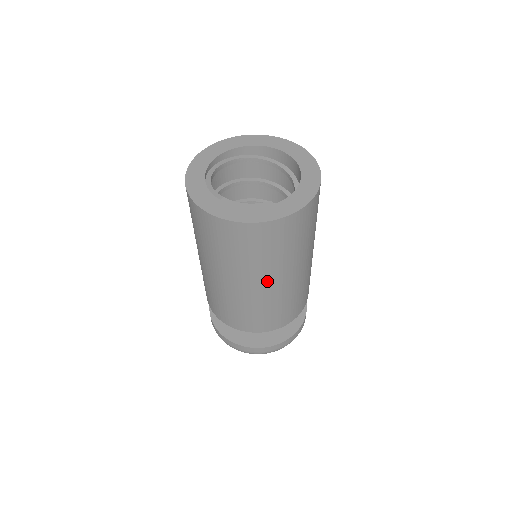
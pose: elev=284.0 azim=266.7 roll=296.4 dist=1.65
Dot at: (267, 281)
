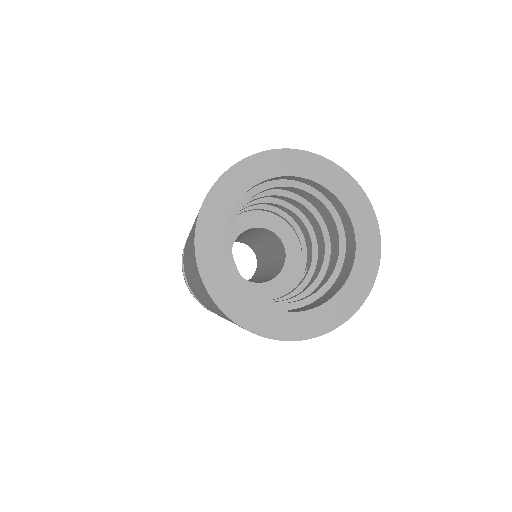
Dot at: occluded
